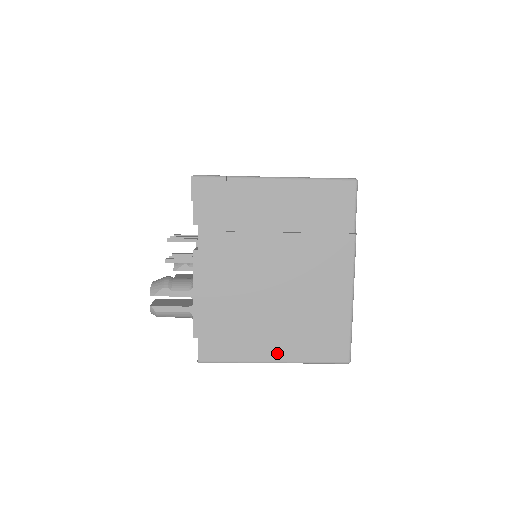
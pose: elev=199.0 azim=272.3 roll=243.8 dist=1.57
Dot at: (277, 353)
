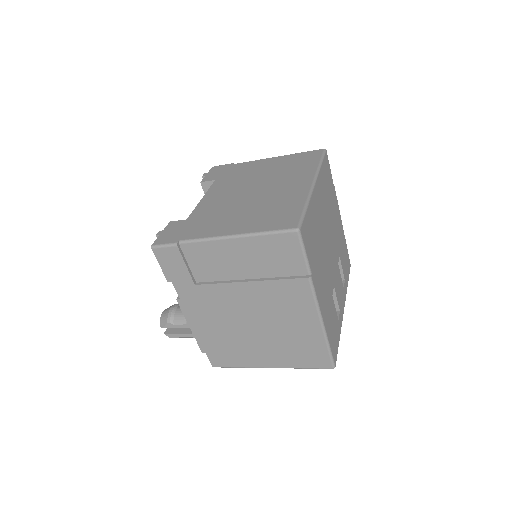
Dot at: (270, 362)
